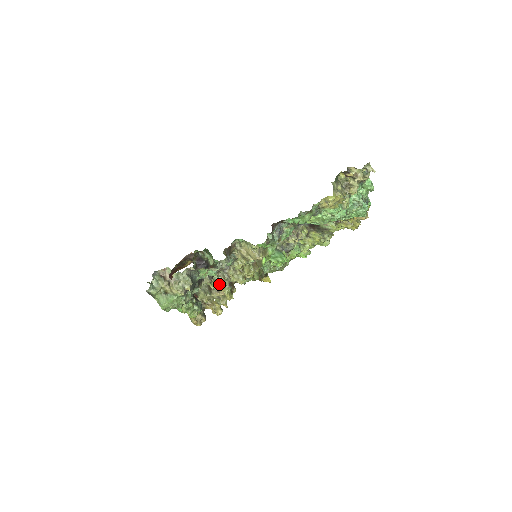
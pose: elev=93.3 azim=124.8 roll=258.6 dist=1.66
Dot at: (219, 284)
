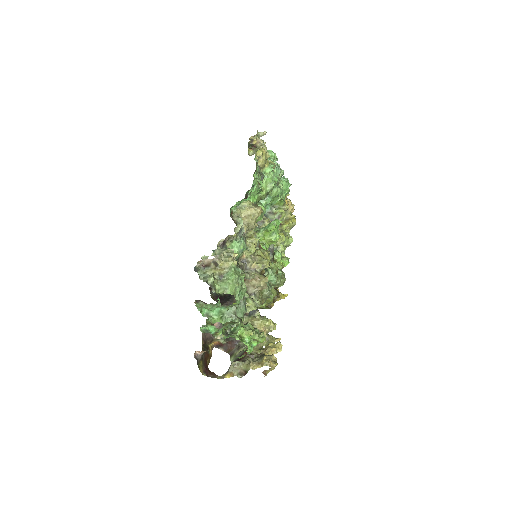
Dot at: (253, 302)
